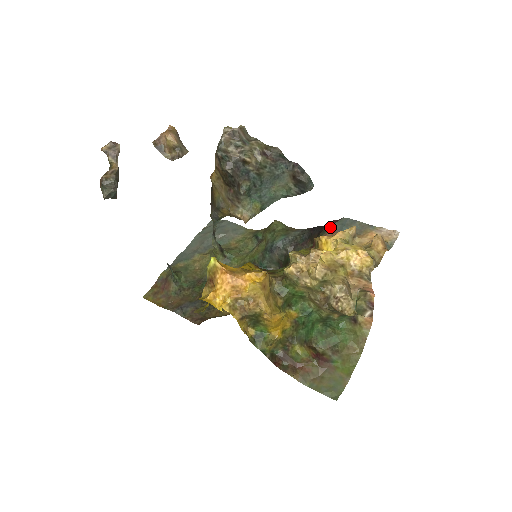
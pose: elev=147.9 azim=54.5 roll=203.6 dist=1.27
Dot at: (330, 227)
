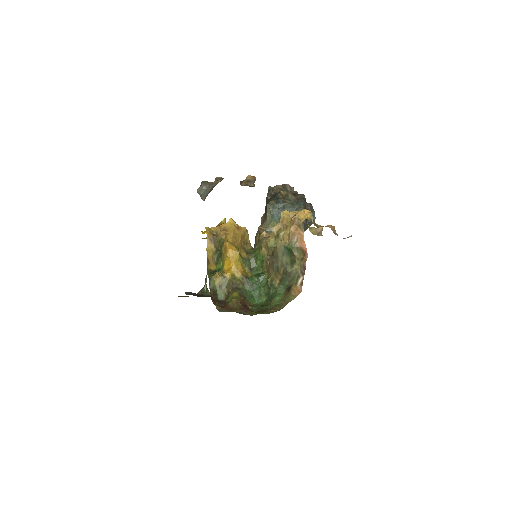
Dot at: occluded
